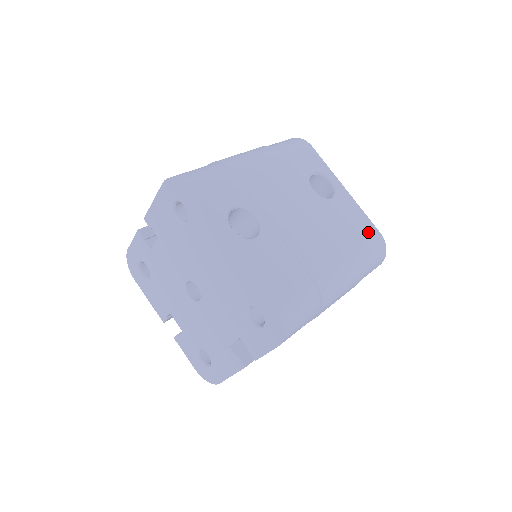
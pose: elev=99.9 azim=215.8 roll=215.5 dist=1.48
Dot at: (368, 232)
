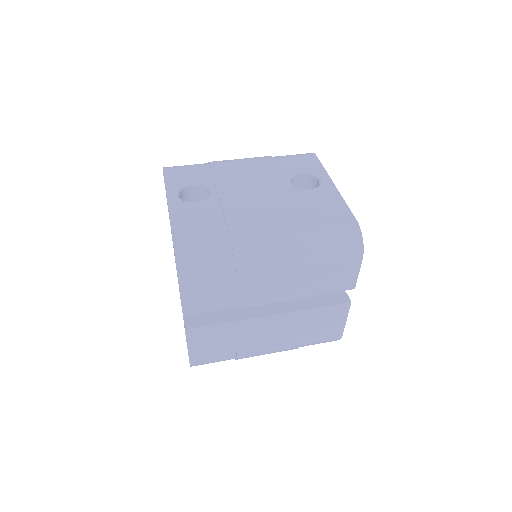
Dot at: (338, 217)
